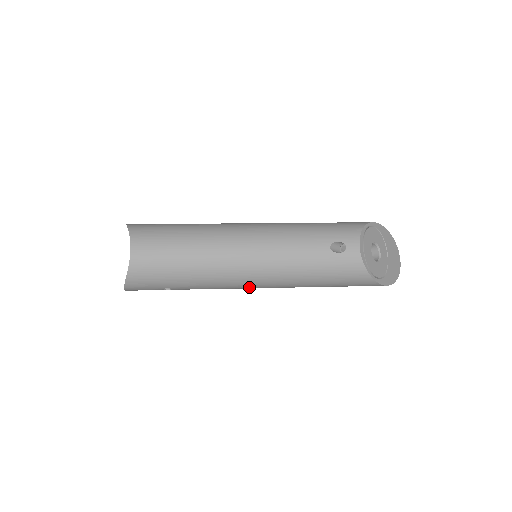
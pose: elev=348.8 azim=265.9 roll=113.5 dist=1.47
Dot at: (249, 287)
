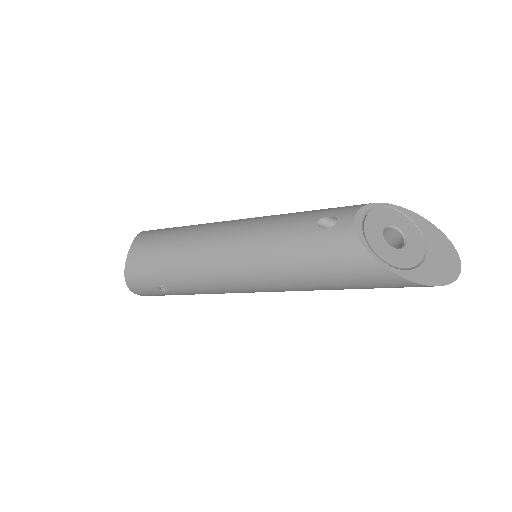
Dot at: (237, 284)
